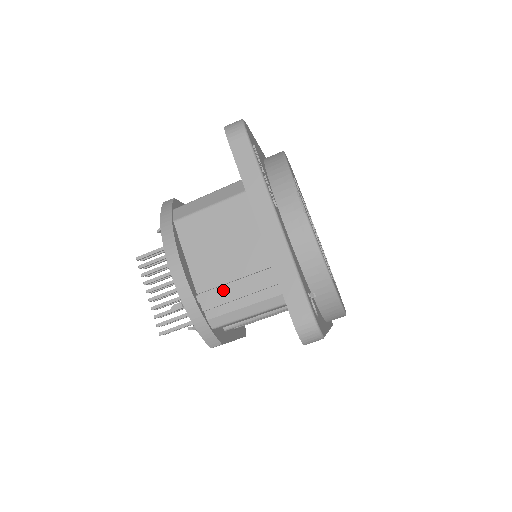
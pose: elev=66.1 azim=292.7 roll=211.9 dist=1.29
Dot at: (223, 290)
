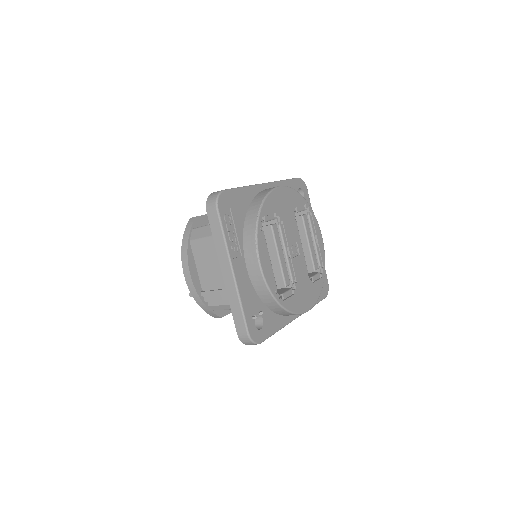
Dot at: (215, 293)
